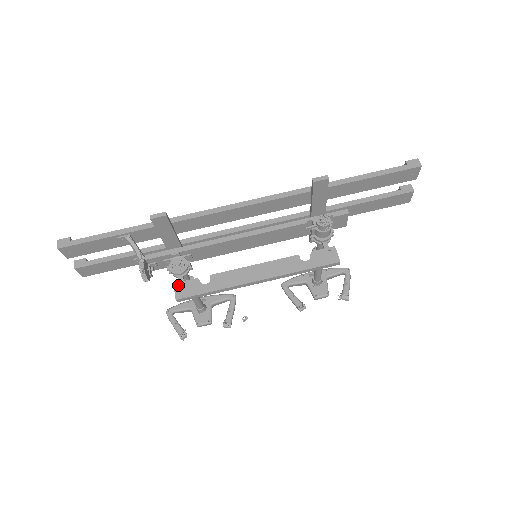
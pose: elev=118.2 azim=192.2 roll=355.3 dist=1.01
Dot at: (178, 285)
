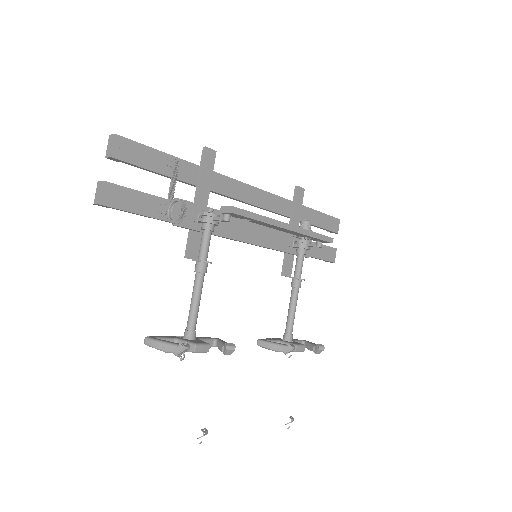
Dot at: (226, 207)
